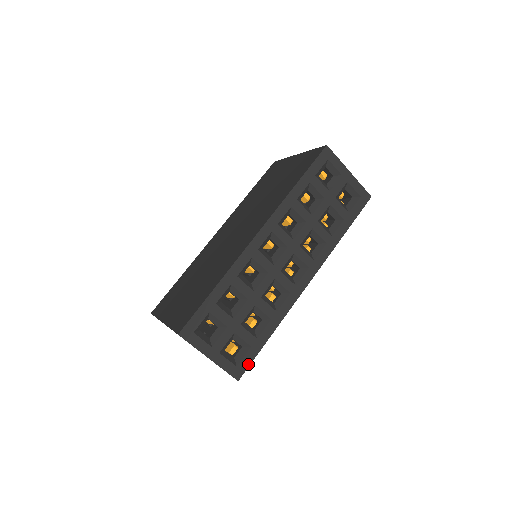
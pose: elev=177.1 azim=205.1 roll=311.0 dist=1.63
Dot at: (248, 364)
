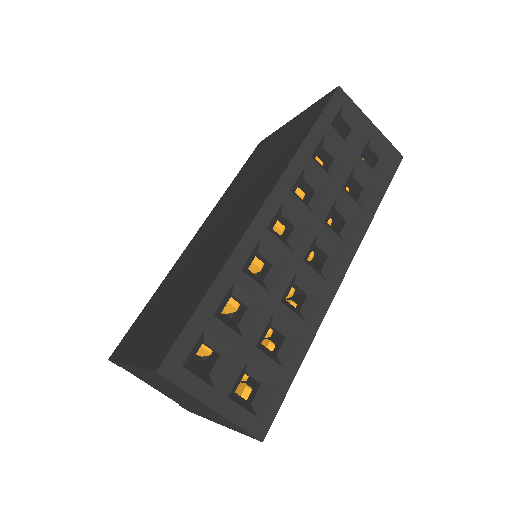
Dot at: (274, 411)
